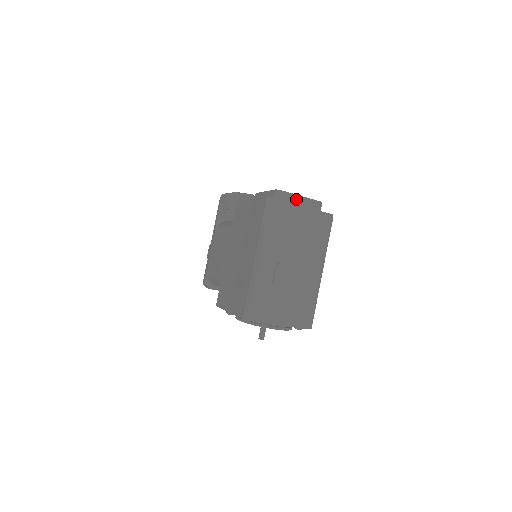
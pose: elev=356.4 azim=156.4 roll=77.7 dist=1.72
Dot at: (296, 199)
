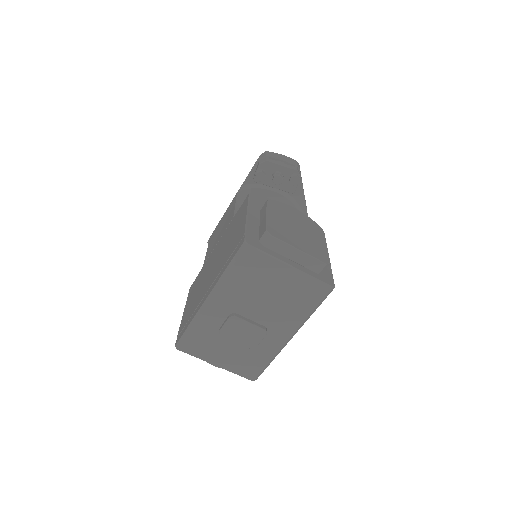
Dot at: (290, 251)
